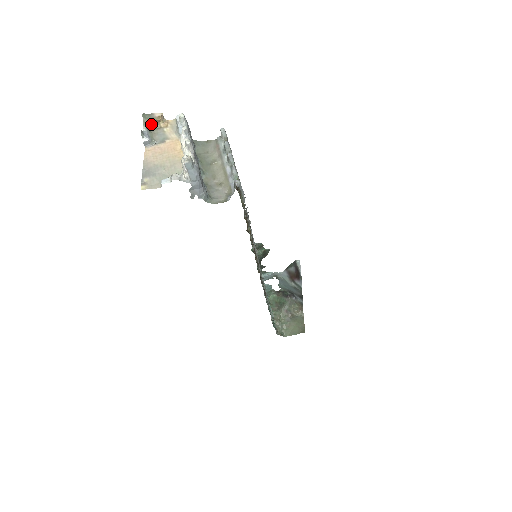
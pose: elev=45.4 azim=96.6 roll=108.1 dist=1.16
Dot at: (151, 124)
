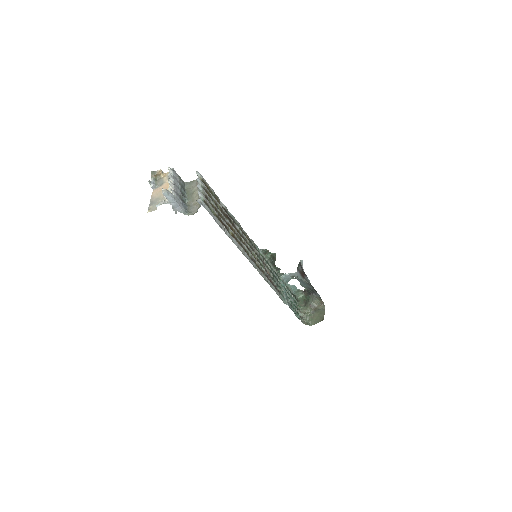
Dot at: (156, 177)
